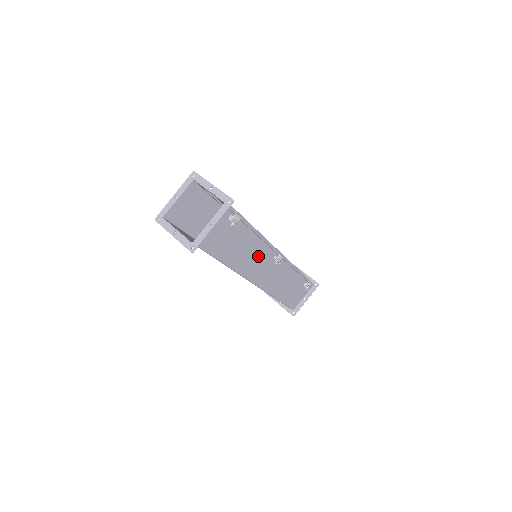
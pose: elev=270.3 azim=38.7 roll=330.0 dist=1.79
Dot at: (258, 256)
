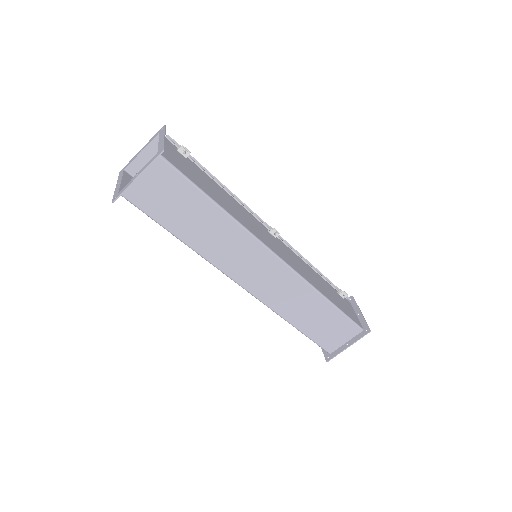
Dot at: (248, 219)
